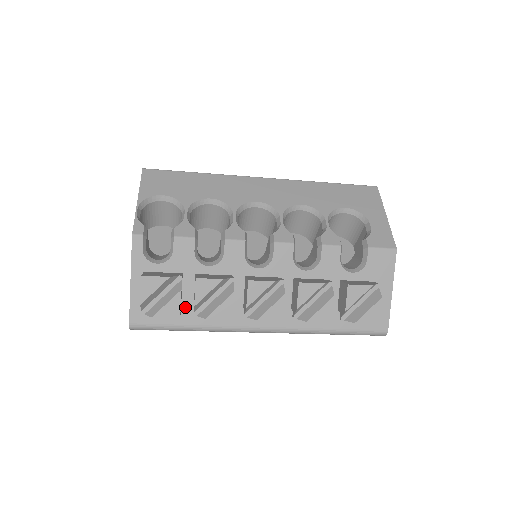
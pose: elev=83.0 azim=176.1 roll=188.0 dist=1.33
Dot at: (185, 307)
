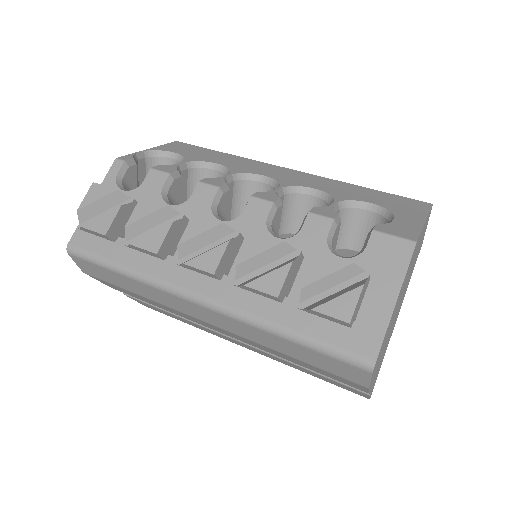
Dot at: occluded
